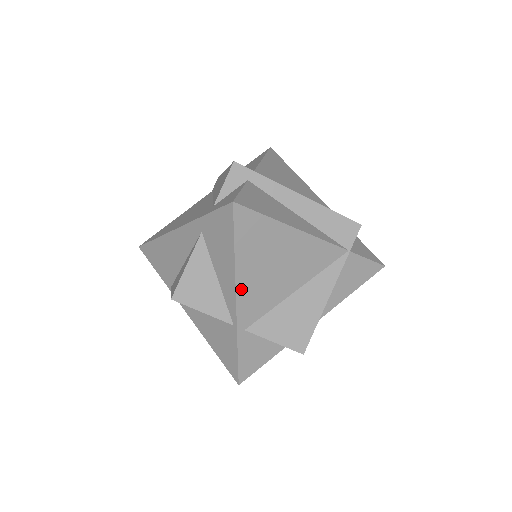
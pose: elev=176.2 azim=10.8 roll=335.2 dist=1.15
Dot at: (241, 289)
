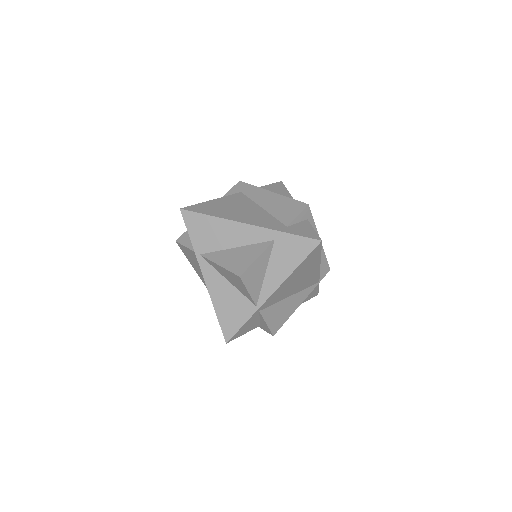
Dot at: (280, 287)
